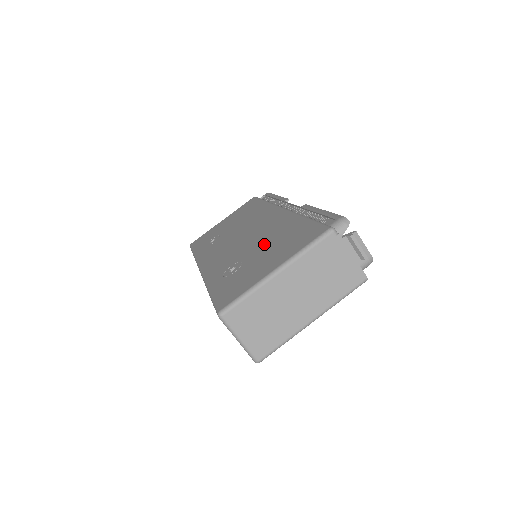
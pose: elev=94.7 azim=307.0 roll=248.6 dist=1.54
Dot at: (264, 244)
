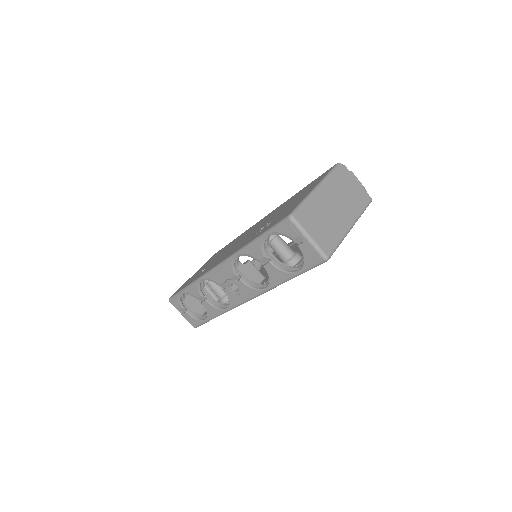
Dot at: (279, 211)
